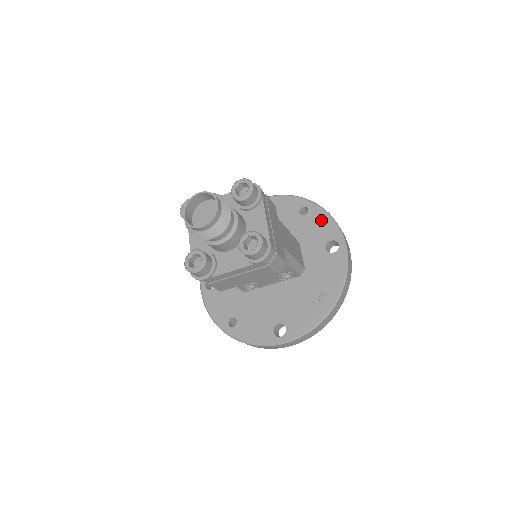
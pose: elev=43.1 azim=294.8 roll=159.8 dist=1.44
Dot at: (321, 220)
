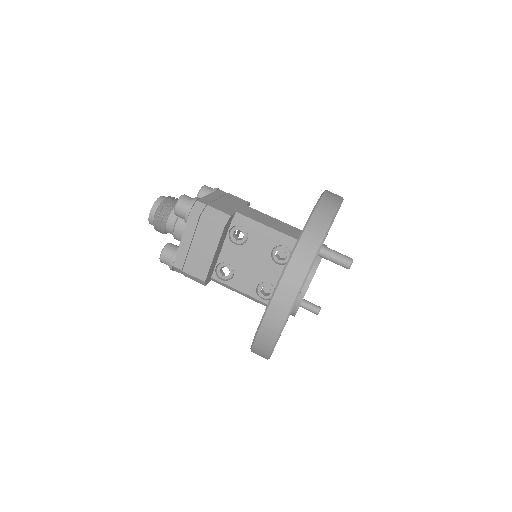
Dot at: occluded
